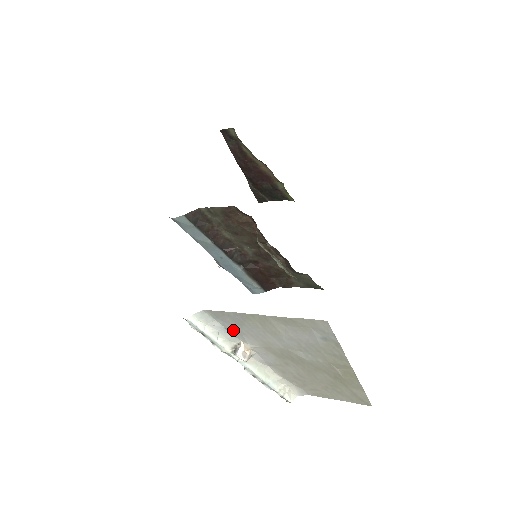
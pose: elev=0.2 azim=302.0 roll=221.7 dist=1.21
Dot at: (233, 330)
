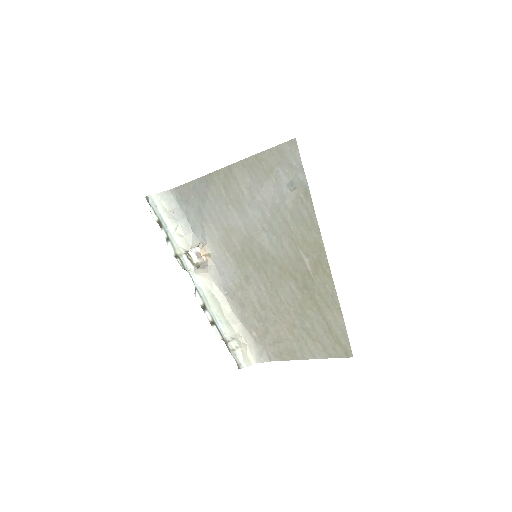
Dot at: (195, 218)
